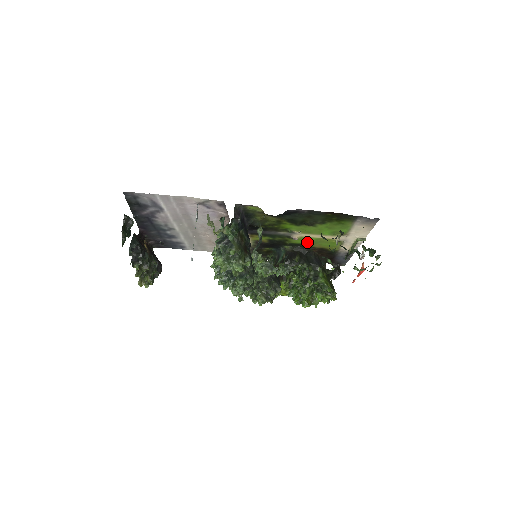
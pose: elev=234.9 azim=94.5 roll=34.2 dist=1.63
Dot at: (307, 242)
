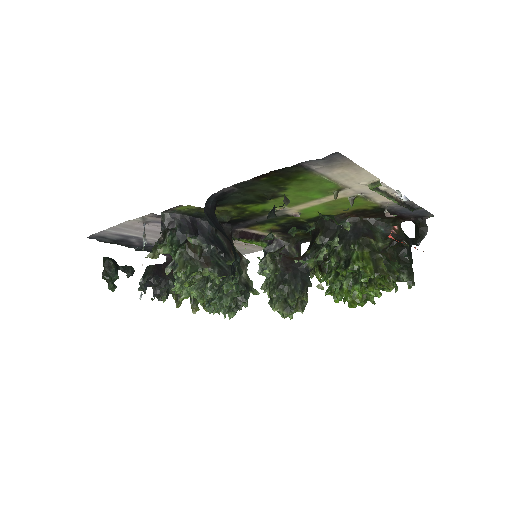
Dot at: (321, 212)
